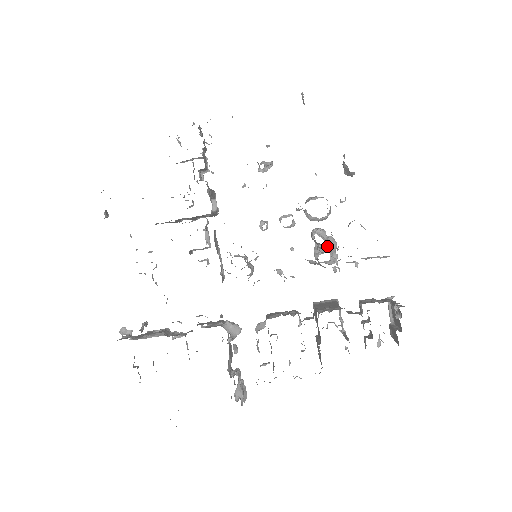
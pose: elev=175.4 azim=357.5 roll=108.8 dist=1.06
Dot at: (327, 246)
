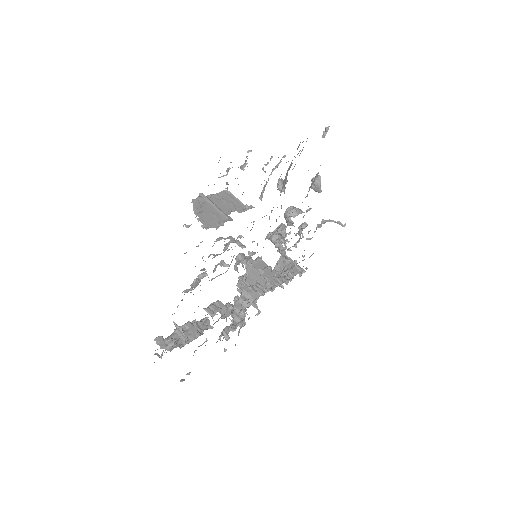
Dot at: occluded
